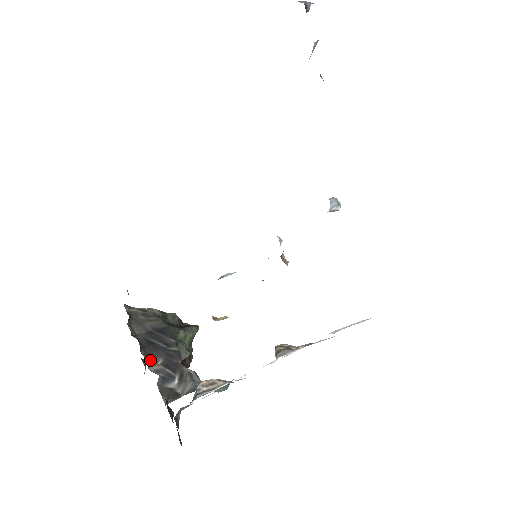
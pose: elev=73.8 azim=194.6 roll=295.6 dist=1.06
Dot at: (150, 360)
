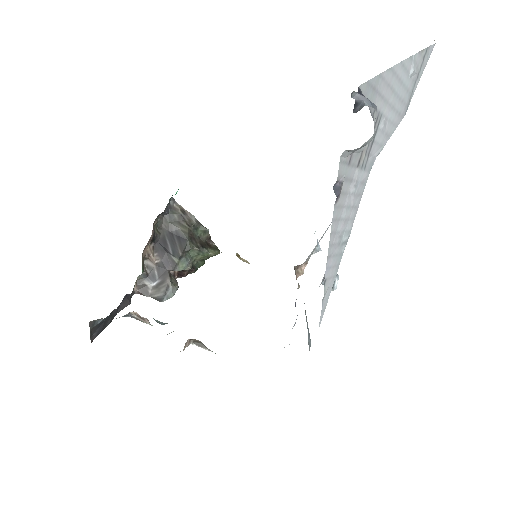
Dot at: (152, 255)
